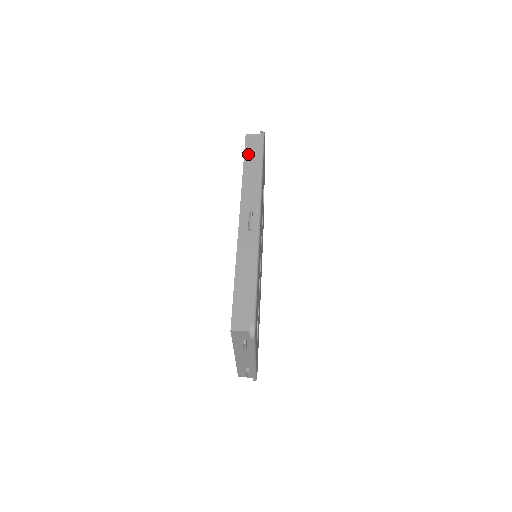
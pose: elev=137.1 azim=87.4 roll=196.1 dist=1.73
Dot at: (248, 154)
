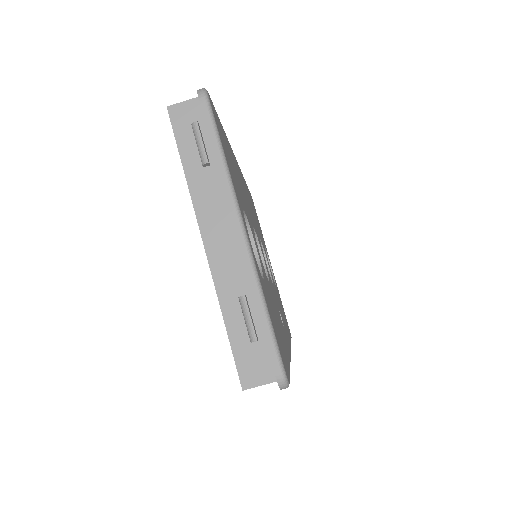
Dot at: occluded
